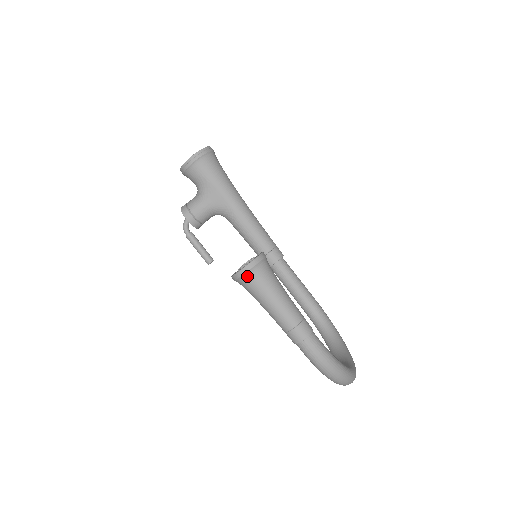
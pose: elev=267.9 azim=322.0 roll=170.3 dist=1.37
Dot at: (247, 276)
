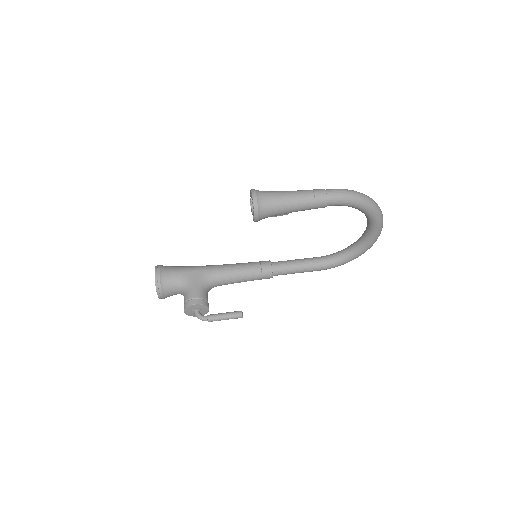
Dot at: (259, 197)
